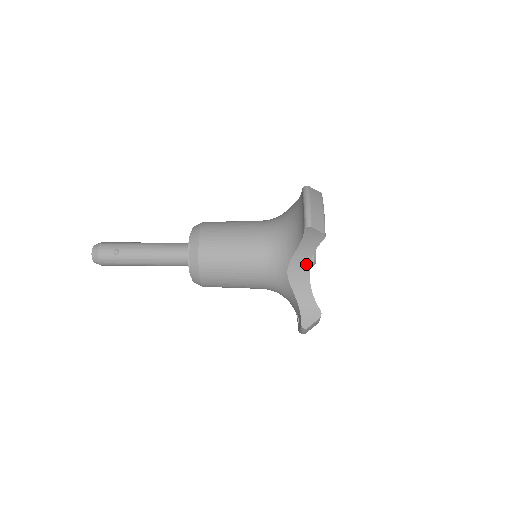
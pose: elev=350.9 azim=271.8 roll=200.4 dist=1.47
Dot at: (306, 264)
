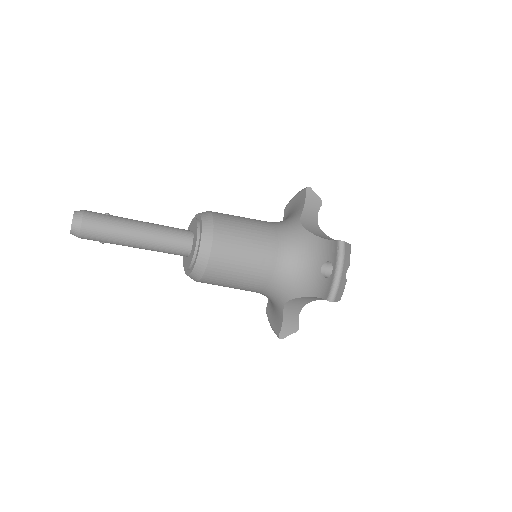
Dot at: (314, 223)
